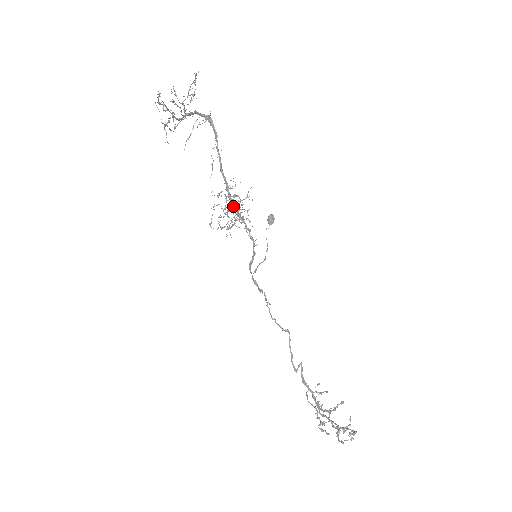
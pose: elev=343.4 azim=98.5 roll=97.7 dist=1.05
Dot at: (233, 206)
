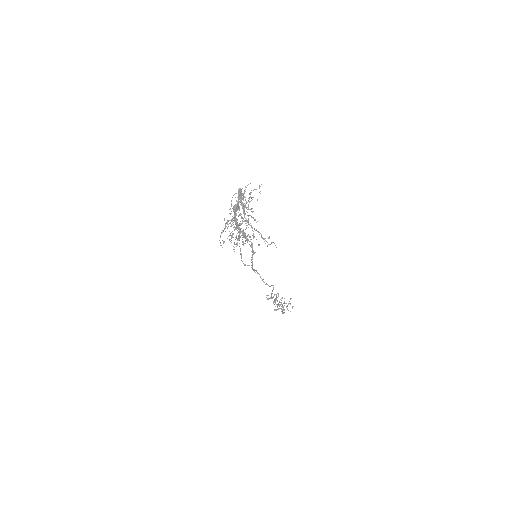
Dot at: (240, 231)
